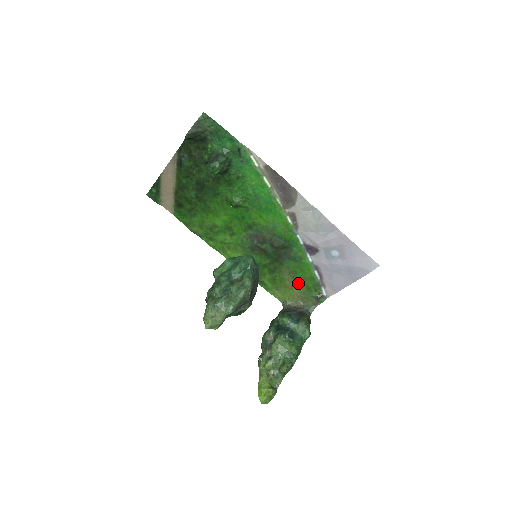
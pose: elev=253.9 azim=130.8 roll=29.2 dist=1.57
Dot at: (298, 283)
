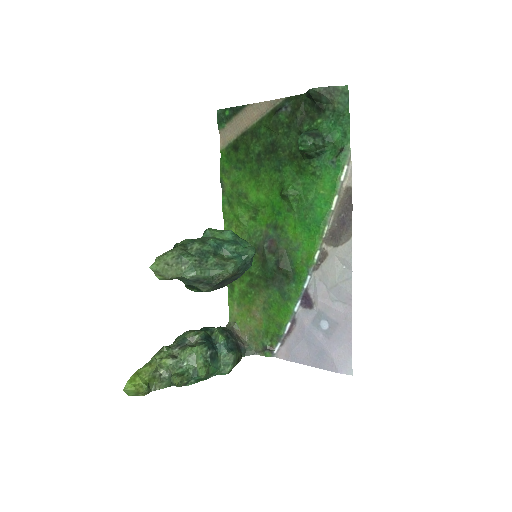
Dot at: (263, 318)
